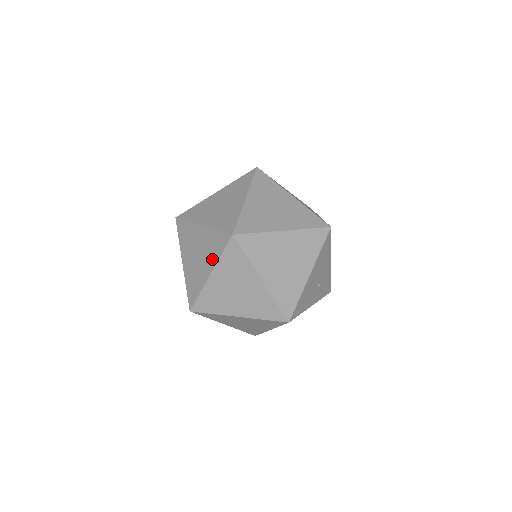
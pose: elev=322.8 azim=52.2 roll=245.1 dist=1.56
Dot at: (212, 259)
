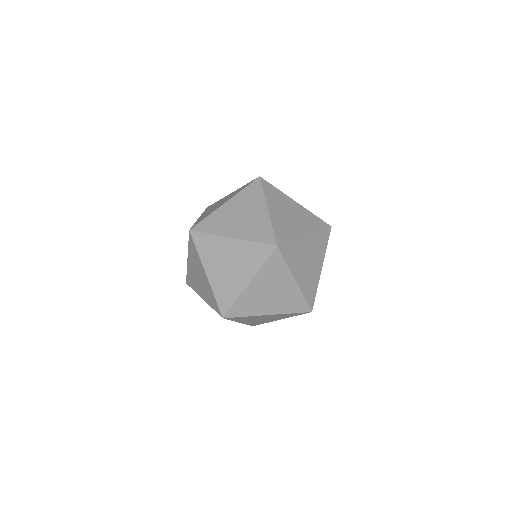
Dot at: (207, 299)
